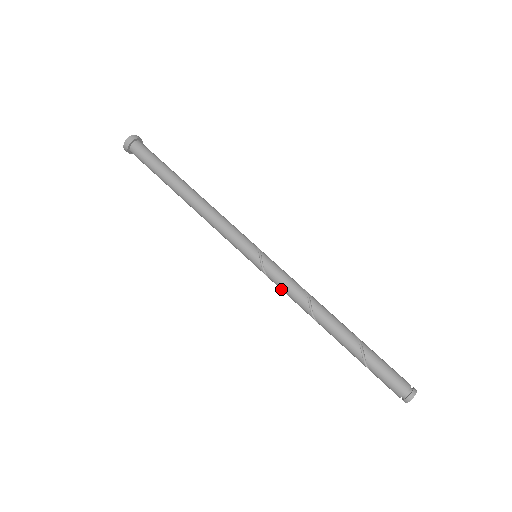
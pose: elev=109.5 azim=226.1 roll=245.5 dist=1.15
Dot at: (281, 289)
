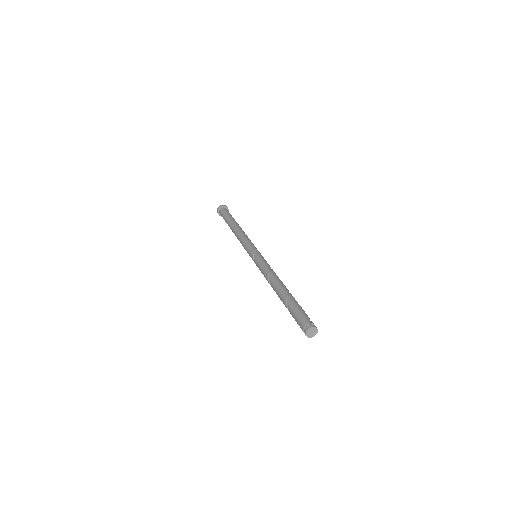
Dot at: occluded
